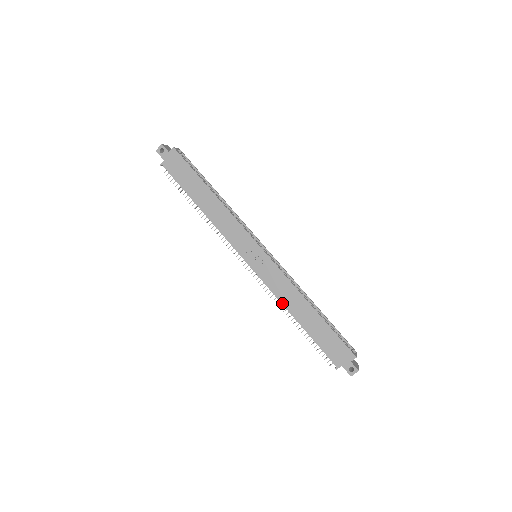
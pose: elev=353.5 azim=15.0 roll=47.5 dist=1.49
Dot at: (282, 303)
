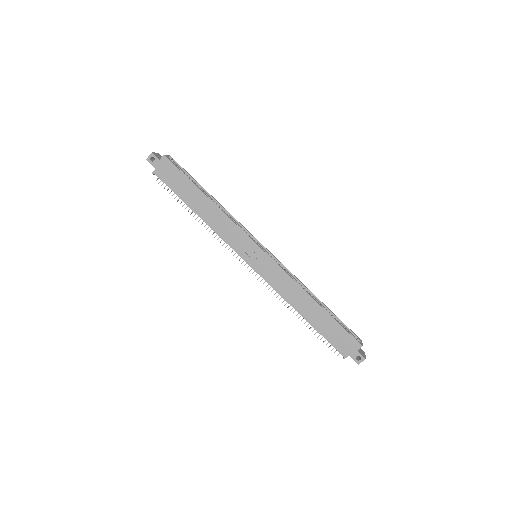
Dot at: (286, 300)
